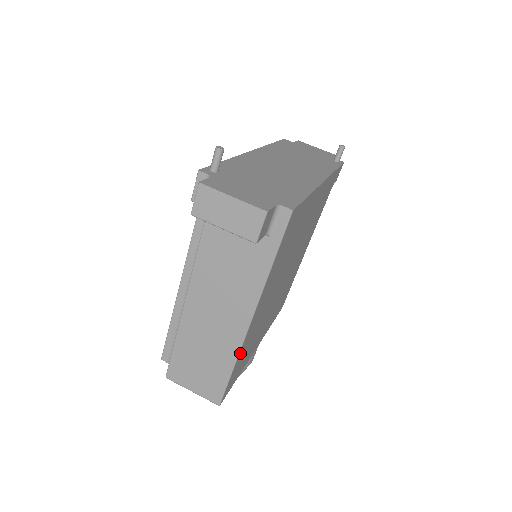
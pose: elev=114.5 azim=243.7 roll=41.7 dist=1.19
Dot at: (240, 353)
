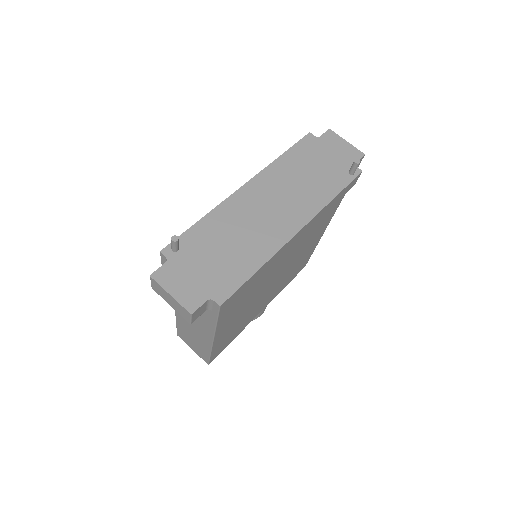
Dot at: (214, 348)
